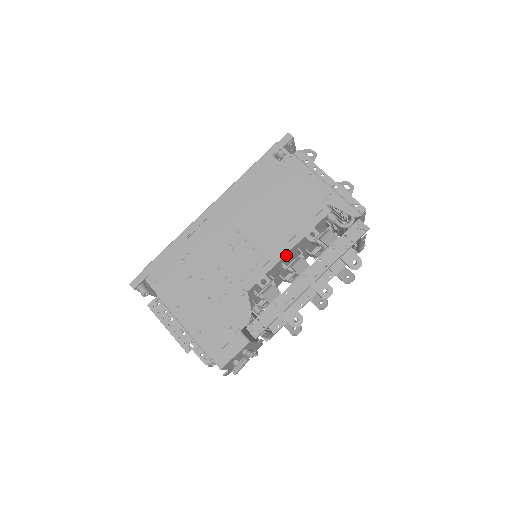
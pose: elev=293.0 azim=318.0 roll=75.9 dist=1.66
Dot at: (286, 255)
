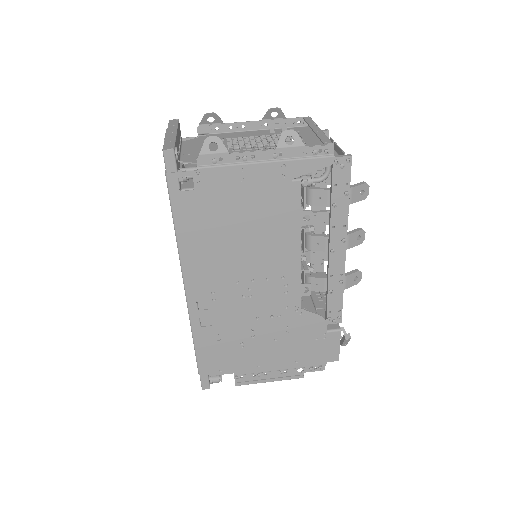
Dot at: occluded
